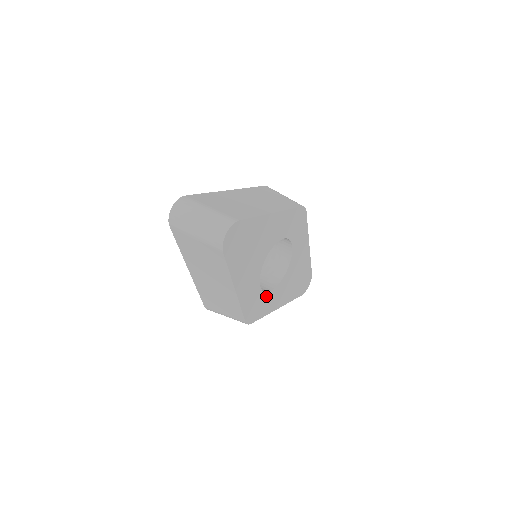
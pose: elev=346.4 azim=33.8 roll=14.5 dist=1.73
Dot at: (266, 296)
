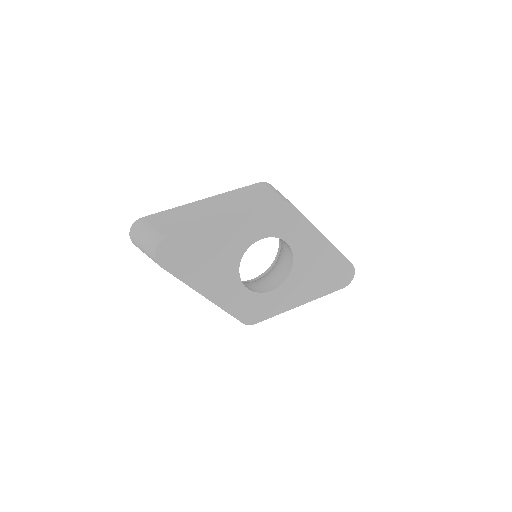
Dot at: (267, 296)
